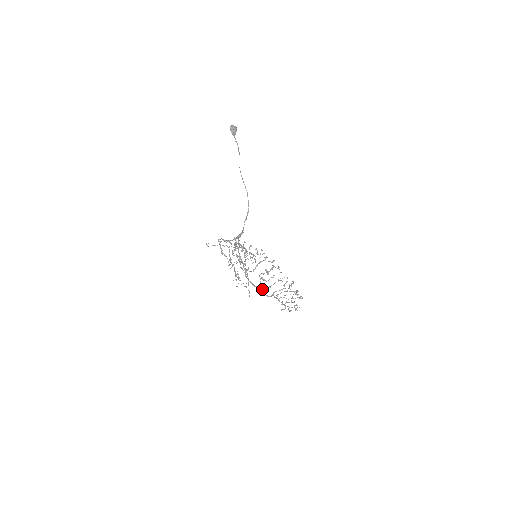
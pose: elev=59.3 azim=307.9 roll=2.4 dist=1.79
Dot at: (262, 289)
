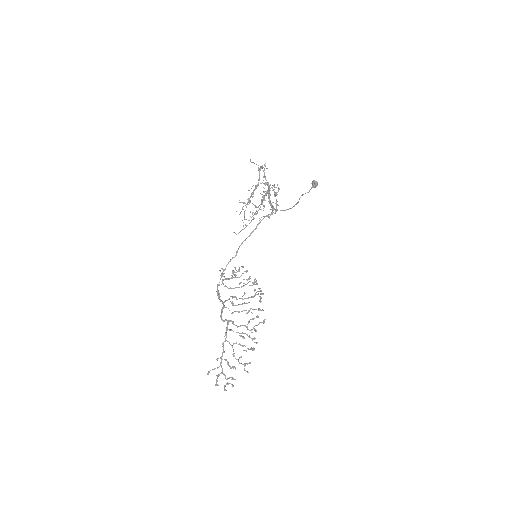
Dot at: (223, 306)
